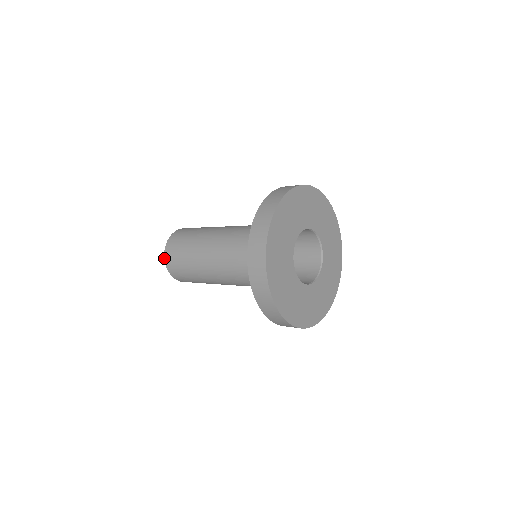
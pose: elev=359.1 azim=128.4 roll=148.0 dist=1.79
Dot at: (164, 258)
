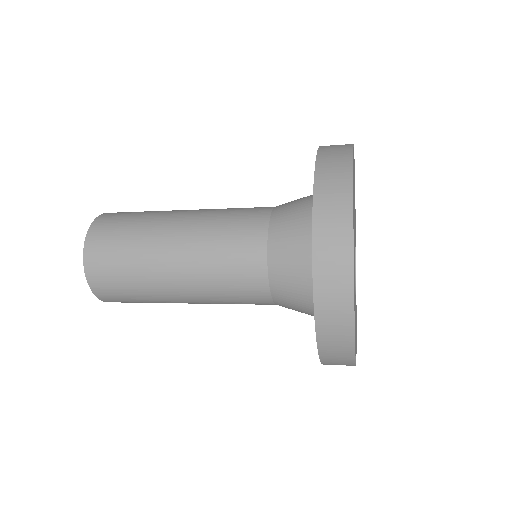
Dot at: (92, 292)
